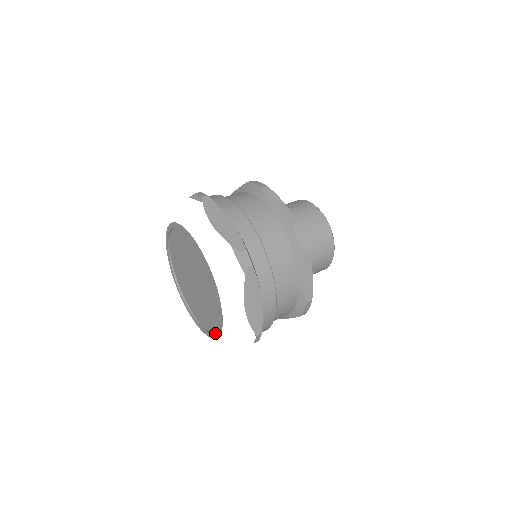
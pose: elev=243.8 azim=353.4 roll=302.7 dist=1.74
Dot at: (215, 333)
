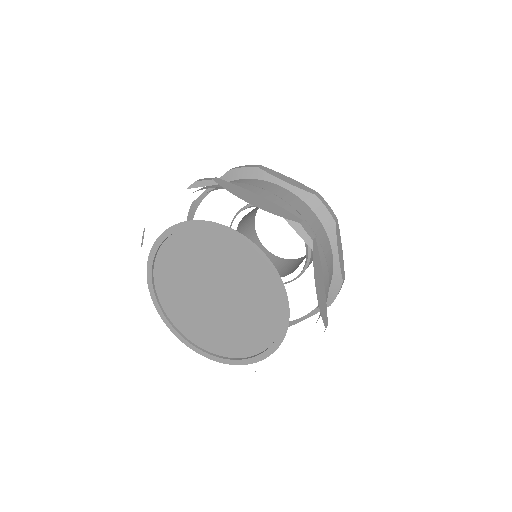
Dot at: (265, 350)
